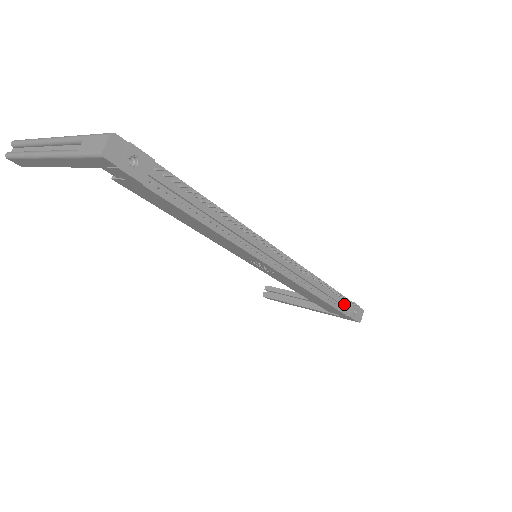
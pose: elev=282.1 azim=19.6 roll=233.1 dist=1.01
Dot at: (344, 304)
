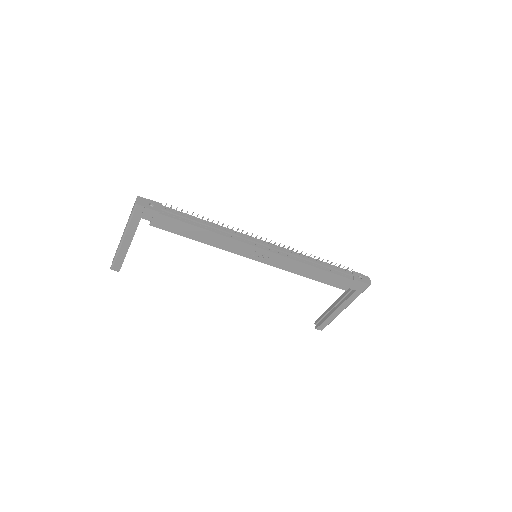
Dot at: (343, 271)
